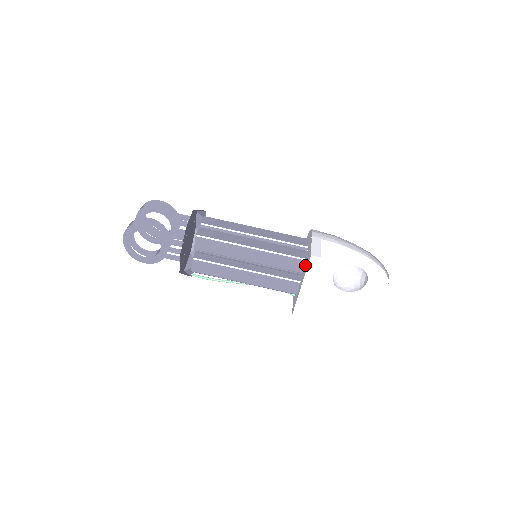
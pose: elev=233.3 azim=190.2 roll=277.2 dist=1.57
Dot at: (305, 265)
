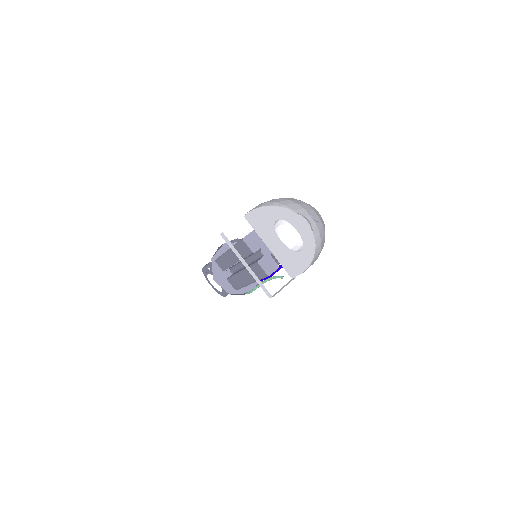
Dot at: (245, 244)
